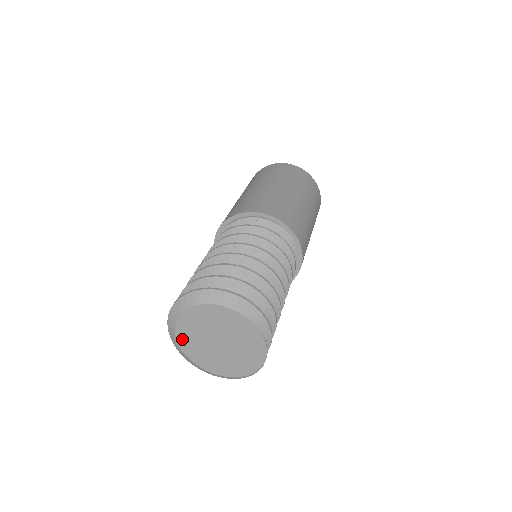
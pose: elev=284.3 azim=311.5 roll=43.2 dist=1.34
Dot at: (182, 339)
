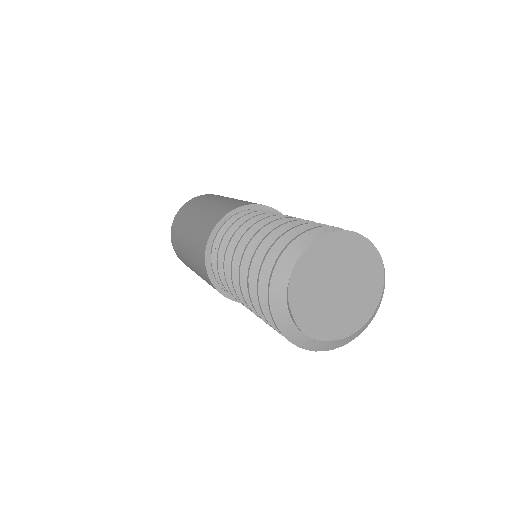
Dot at: (308, 325)
